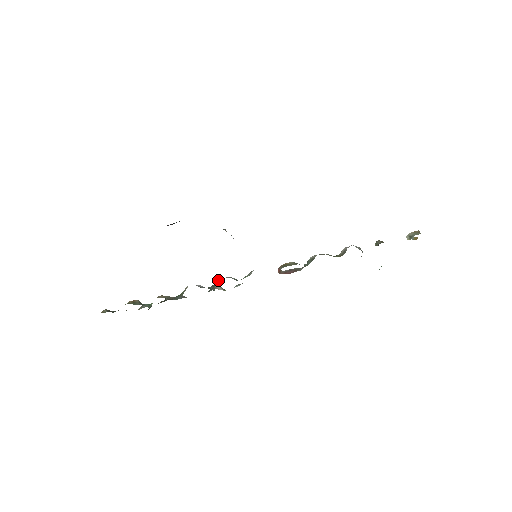
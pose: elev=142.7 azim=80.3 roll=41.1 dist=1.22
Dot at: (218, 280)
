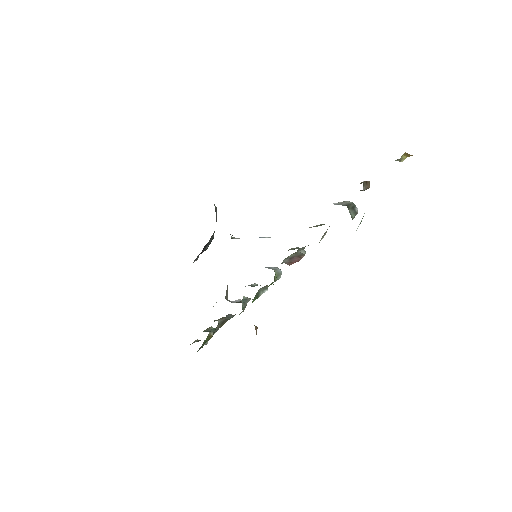
Dot at: occluded
